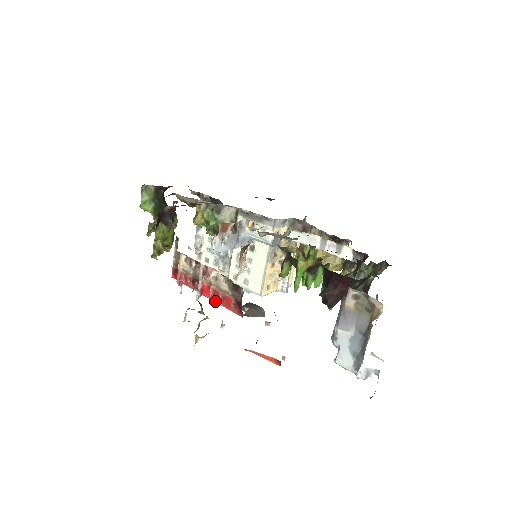
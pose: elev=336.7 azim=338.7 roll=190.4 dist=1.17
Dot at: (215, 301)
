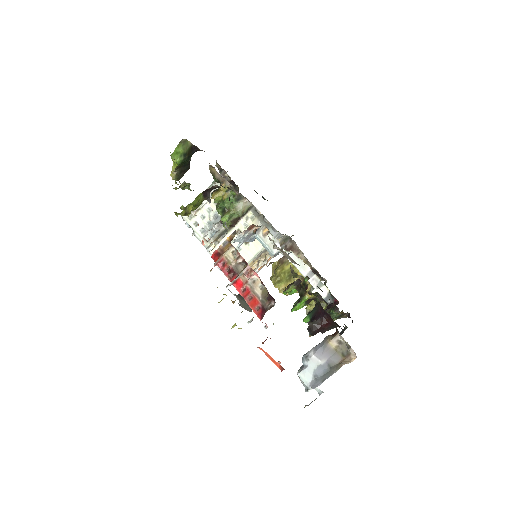
Dot at: (242, 295)
